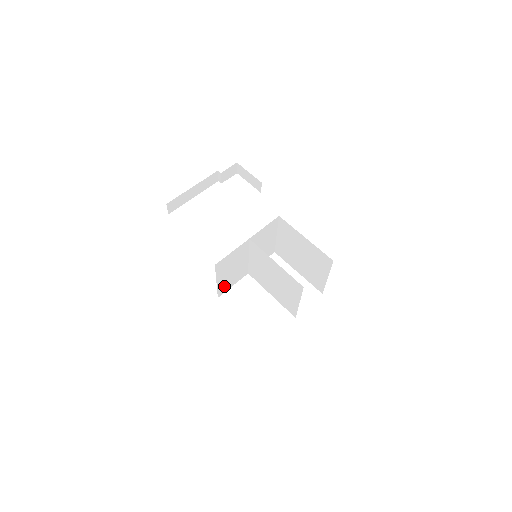
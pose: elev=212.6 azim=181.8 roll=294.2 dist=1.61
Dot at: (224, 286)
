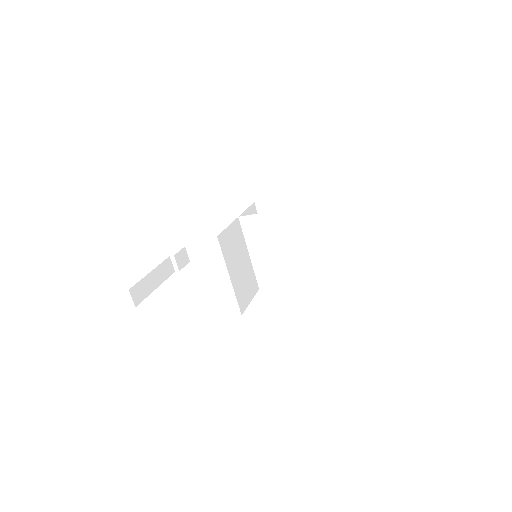
Dot at: (241, 295)
